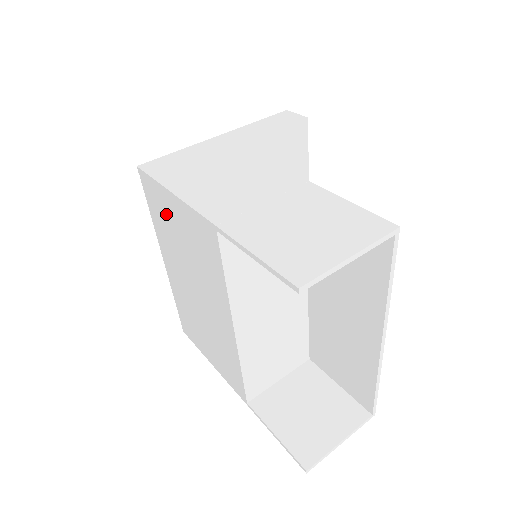
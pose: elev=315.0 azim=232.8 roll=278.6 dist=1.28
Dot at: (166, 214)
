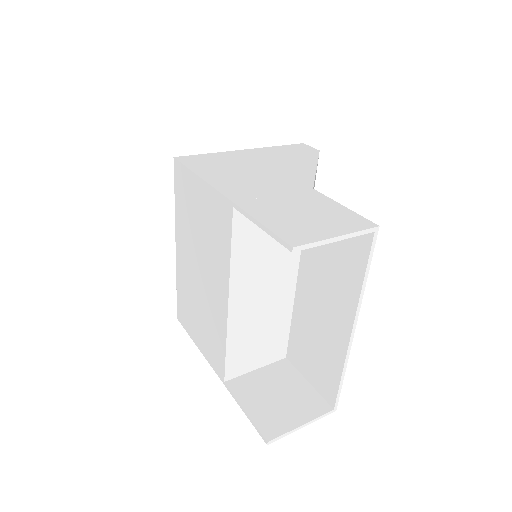
Dot at: (190, 199)
